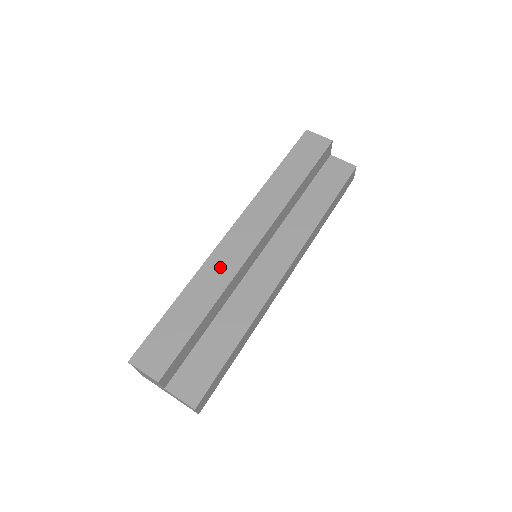
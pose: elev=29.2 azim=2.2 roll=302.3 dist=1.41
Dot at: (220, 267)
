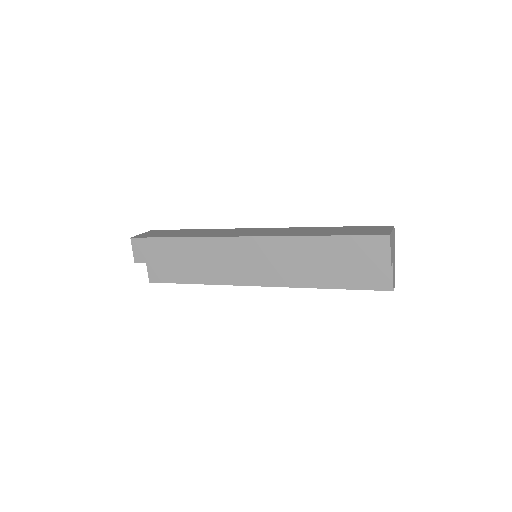
Dot at: (215, 250)
